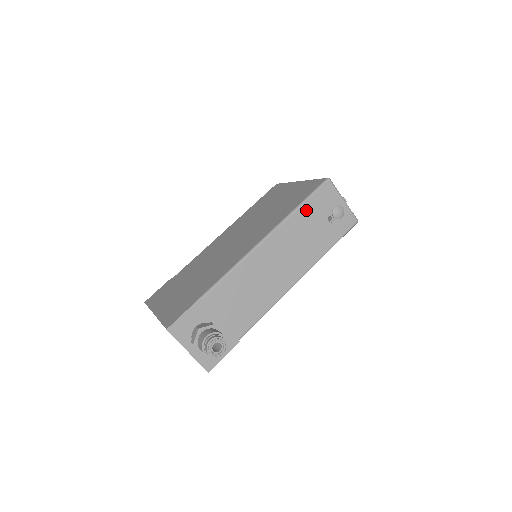
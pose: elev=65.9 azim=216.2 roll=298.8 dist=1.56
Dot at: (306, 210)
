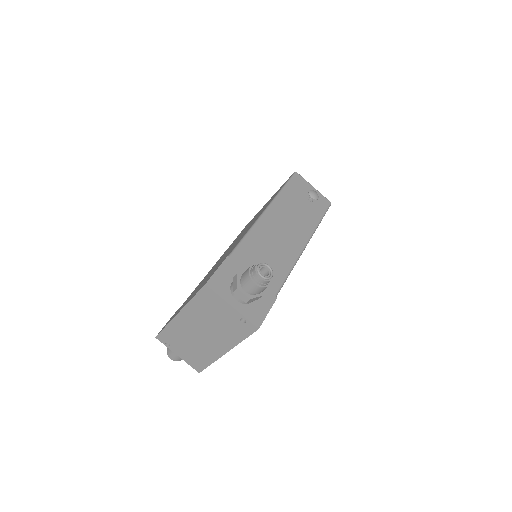
Dot at: (288, 192)
